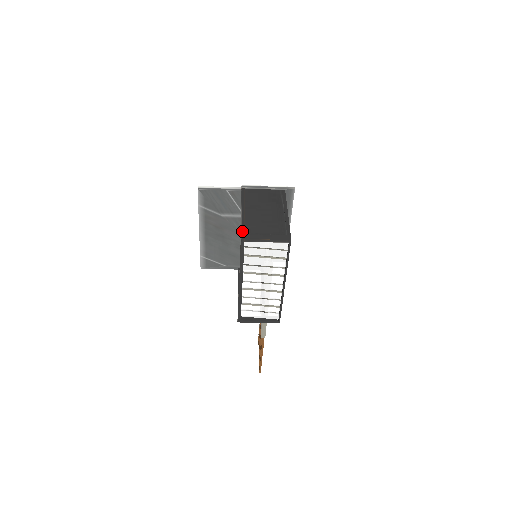
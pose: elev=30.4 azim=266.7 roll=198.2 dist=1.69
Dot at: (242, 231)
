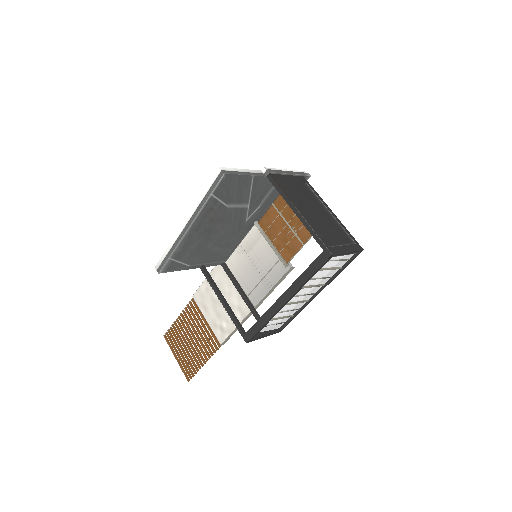
Dot at: (324, 243)
